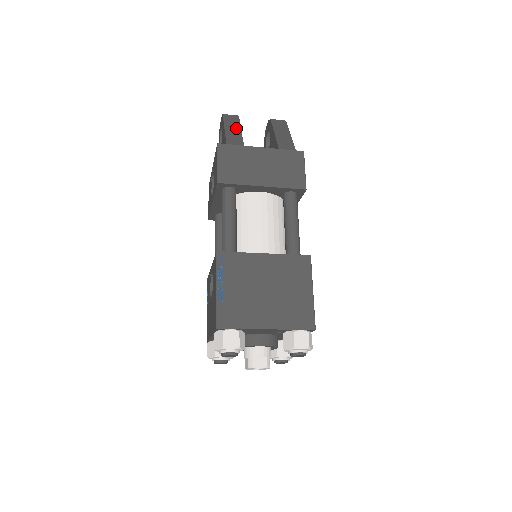
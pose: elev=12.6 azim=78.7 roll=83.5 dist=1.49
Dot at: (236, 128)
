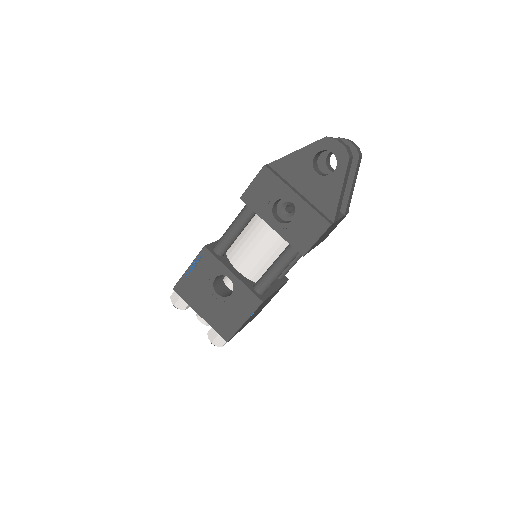
Dot at: (345, 187)
